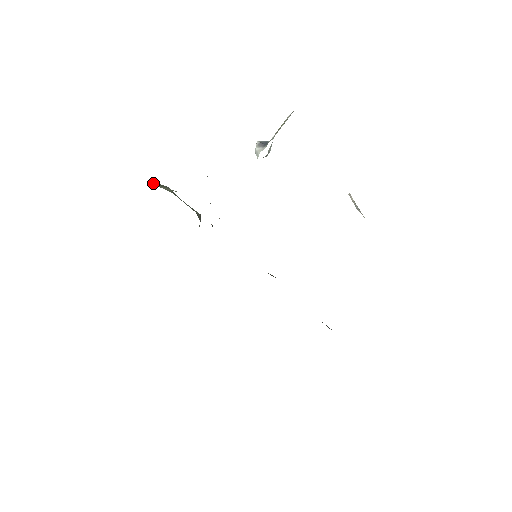
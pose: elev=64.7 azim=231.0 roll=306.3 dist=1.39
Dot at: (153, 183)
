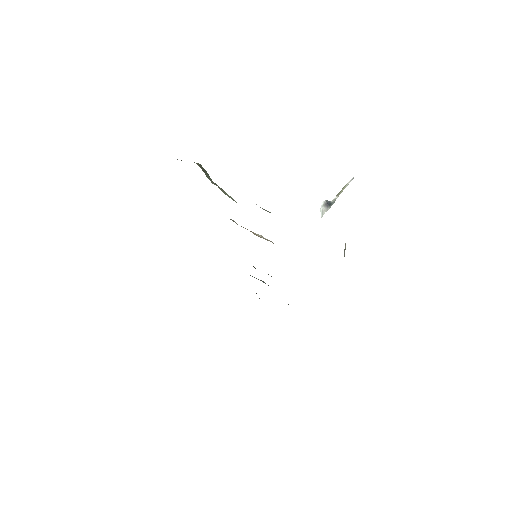
Dot at: (205, 173)
